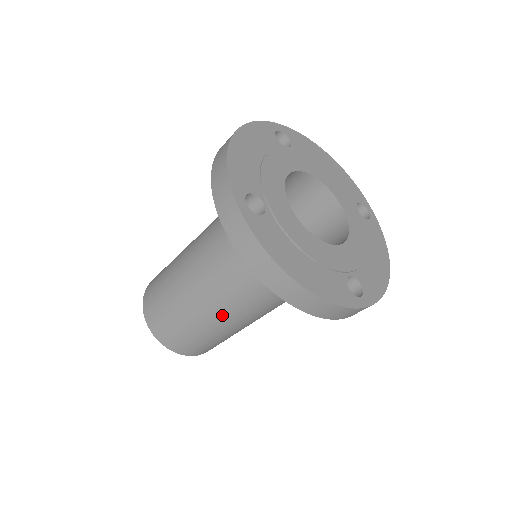
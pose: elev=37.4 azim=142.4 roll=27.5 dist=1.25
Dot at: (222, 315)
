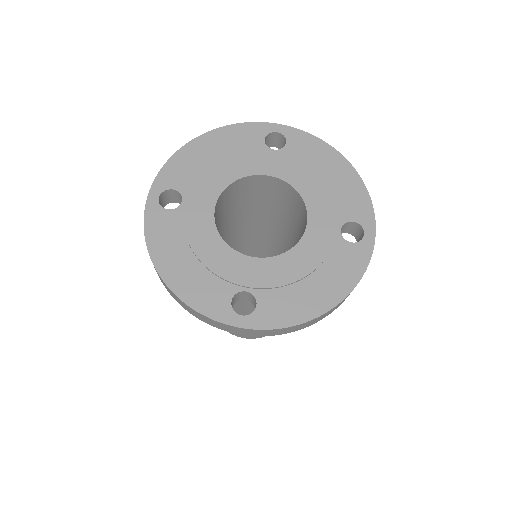
Dot at: occluded
